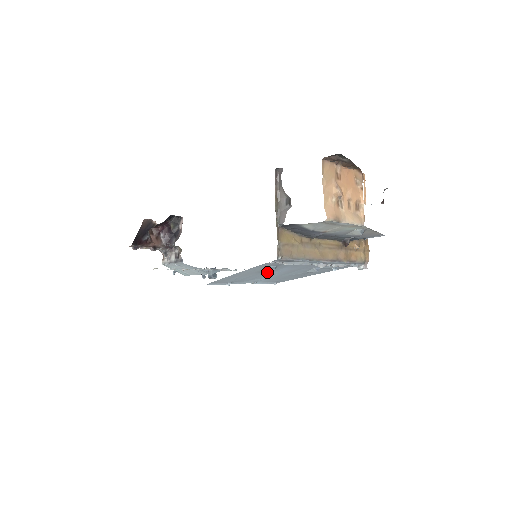
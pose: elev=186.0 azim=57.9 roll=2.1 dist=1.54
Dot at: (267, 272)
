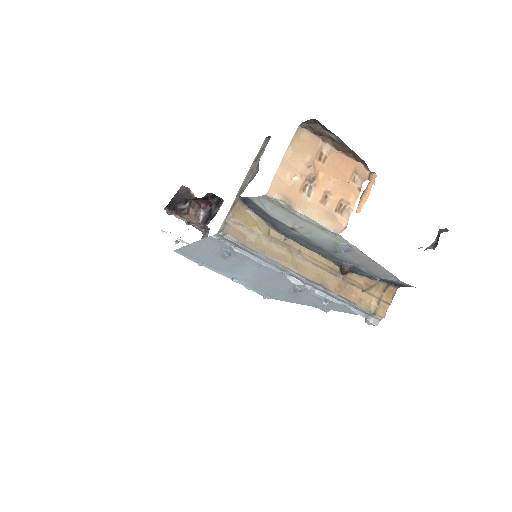
Dot at: (233, 262)
